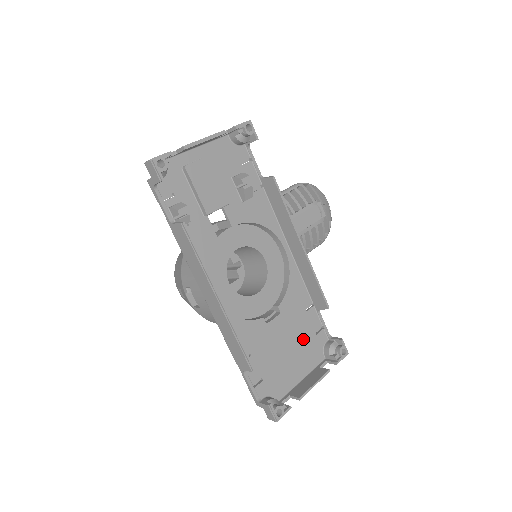
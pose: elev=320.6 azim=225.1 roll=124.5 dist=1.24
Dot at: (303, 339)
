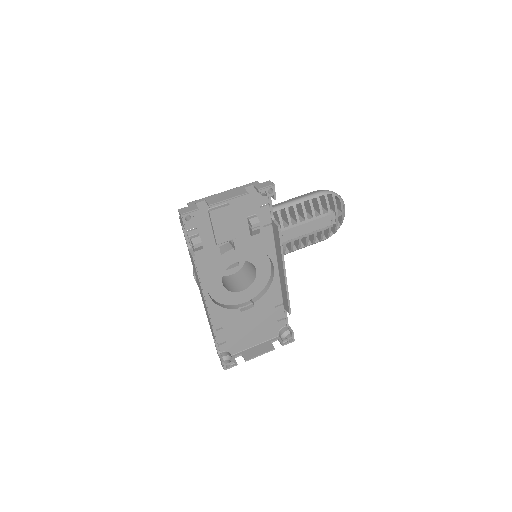
Dot at: (266, 323)
